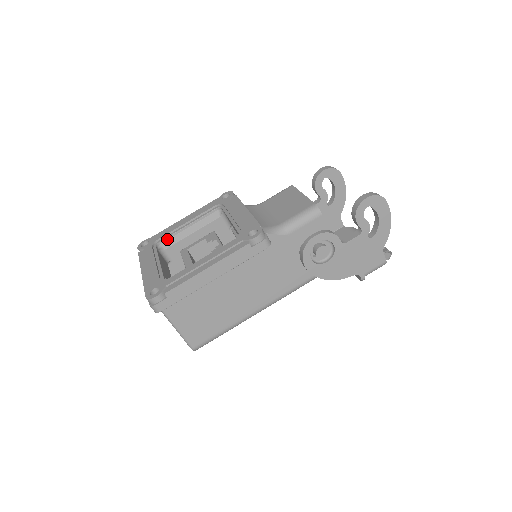
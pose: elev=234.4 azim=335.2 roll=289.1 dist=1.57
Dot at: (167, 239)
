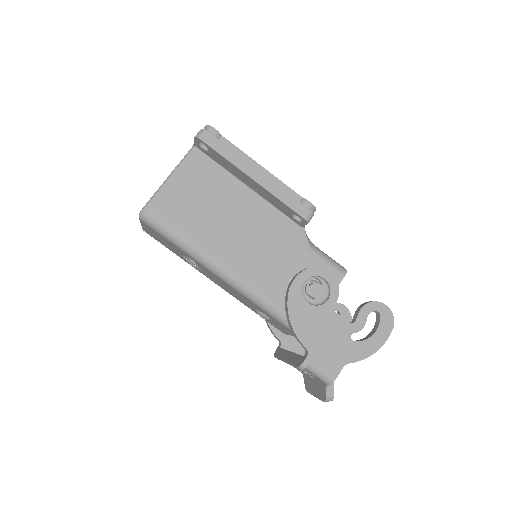
Dot at: occluded
